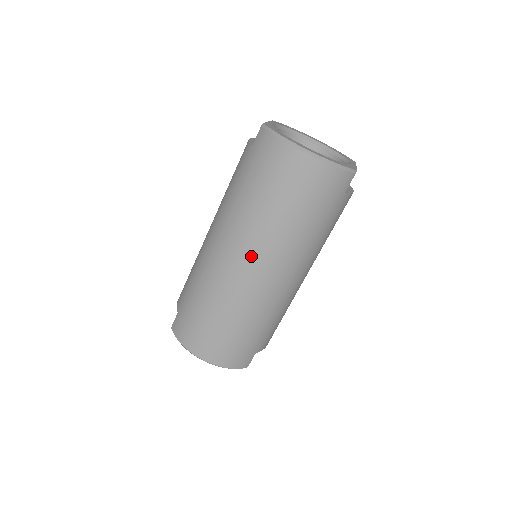
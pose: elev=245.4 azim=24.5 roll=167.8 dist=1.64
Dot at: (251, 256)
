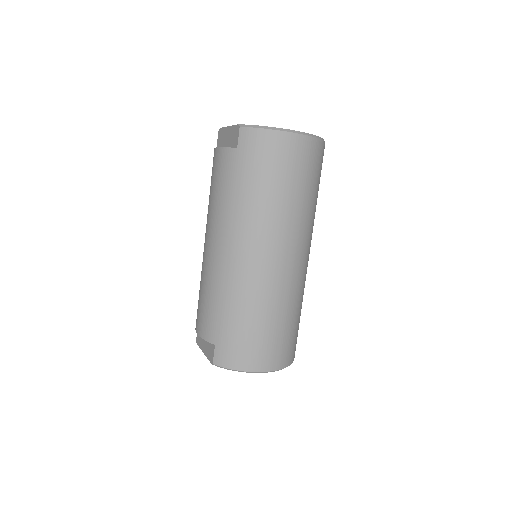
Dot at: (279, 246)
